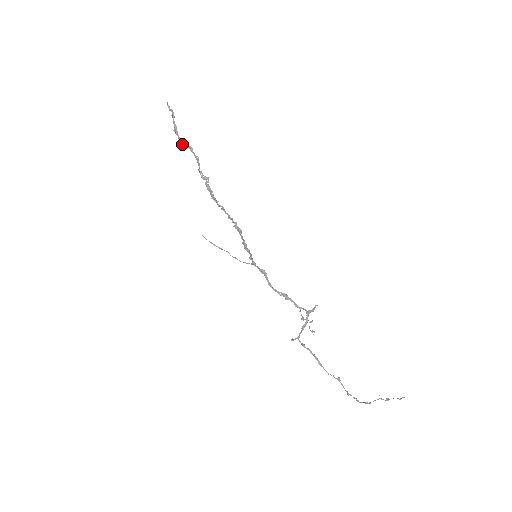
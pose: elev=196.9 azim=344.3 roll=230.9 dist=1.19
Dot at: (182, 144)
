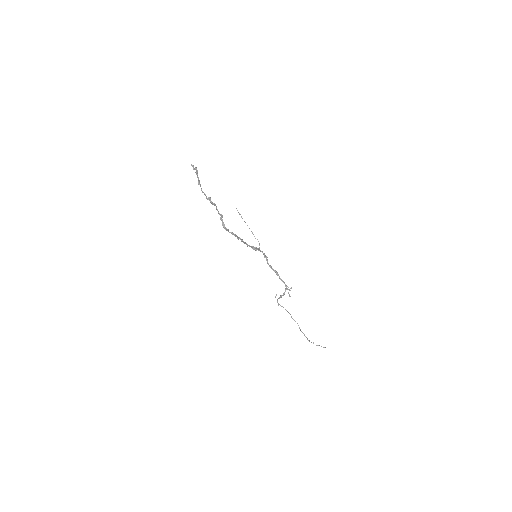
Dot at: (204, 193)
